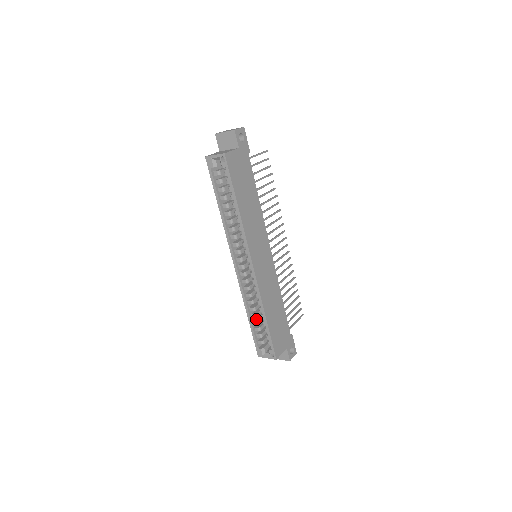
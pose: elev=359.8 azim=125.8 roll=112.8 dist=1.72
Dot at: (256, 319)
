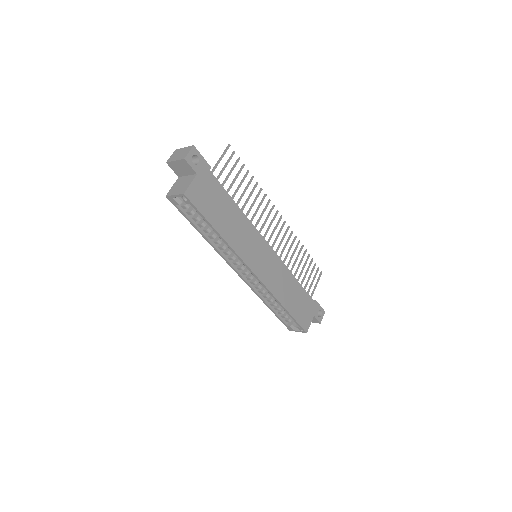
Dot at: occluded
